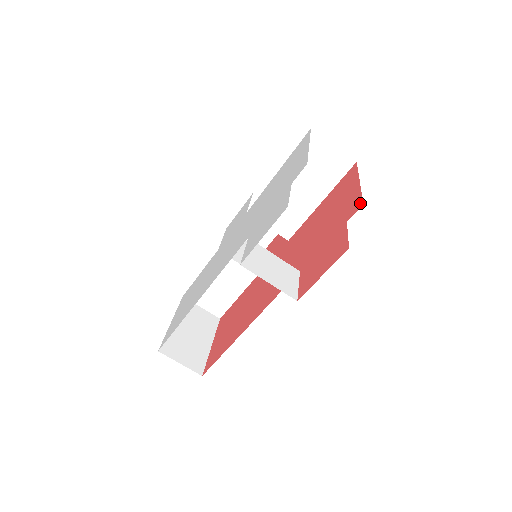
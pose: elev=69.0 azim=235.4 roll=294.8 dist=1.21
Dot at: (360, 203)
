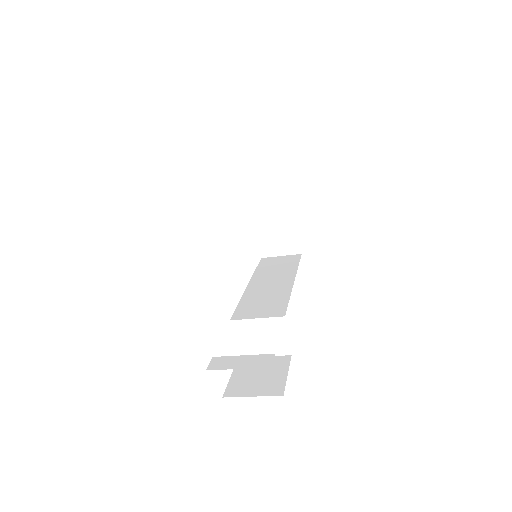
Dot at: occluded
